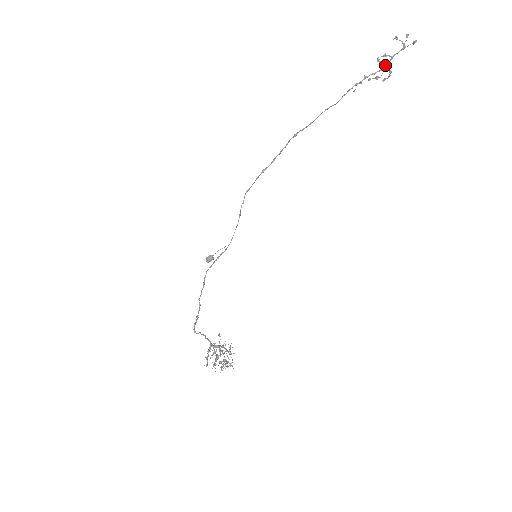
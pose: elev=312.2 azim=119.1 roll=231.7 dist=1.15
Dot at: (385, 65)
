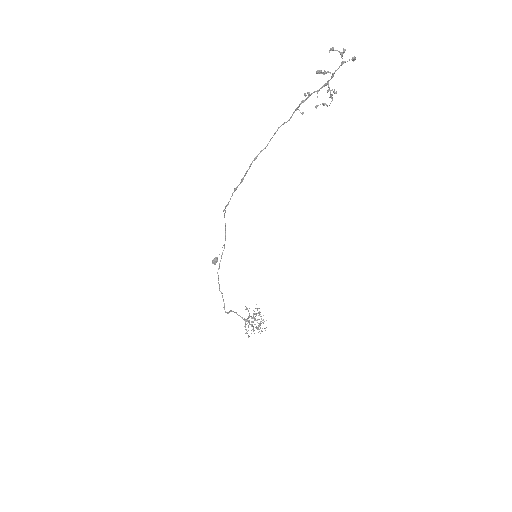
Dot at: (330, 97)
